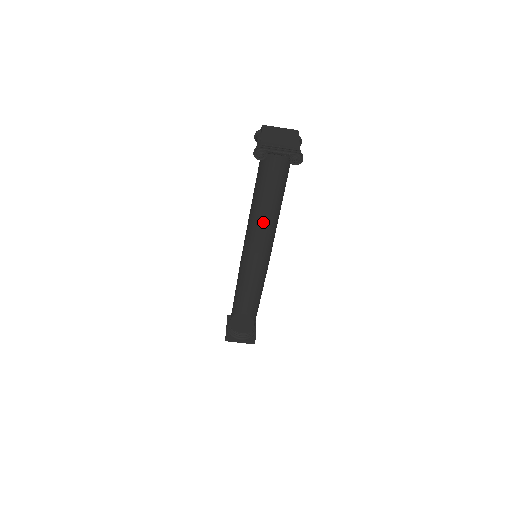
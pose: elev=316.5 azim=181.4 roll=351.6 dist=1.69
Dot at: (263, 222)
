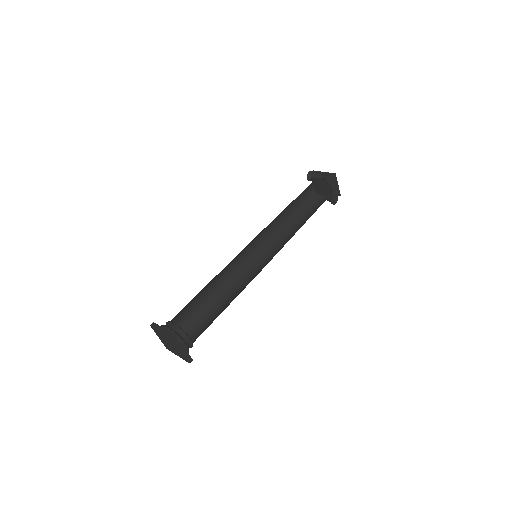
Dot at: (266, 234)
